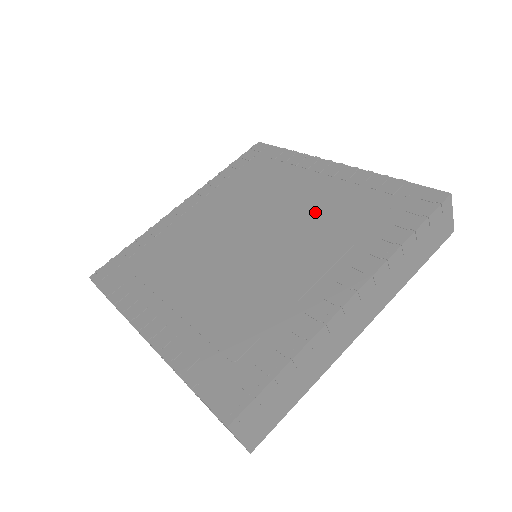
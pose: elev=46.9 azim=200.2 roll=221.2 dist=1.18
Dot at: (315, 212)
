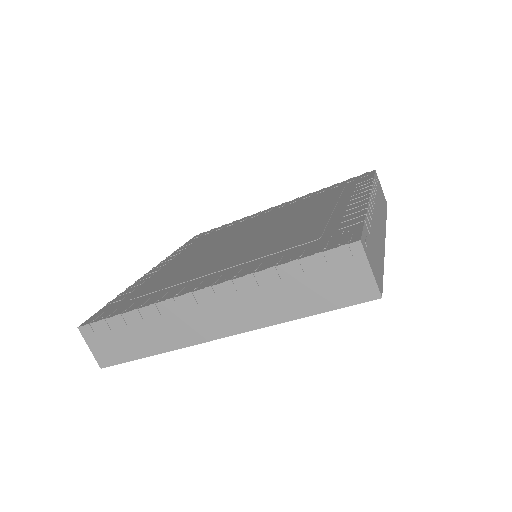
Dot at: (293, 229)
